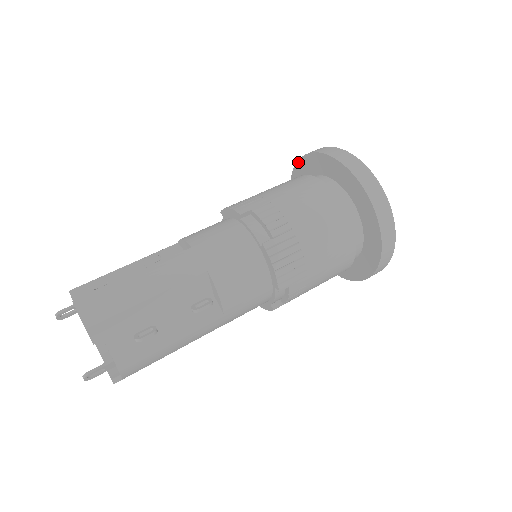
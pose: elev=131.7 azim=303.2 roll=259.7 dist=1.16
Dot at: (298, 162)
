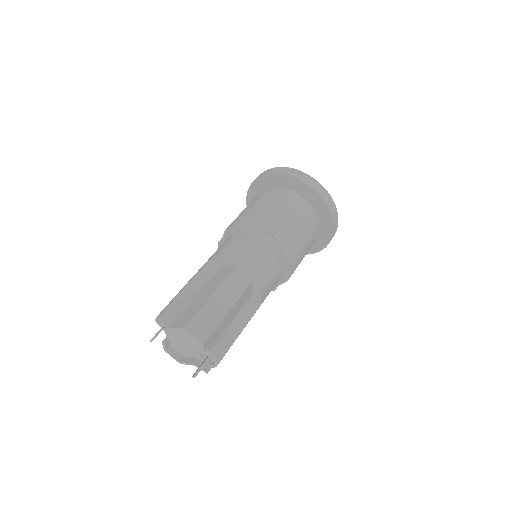
Dot at: (261, 177)
